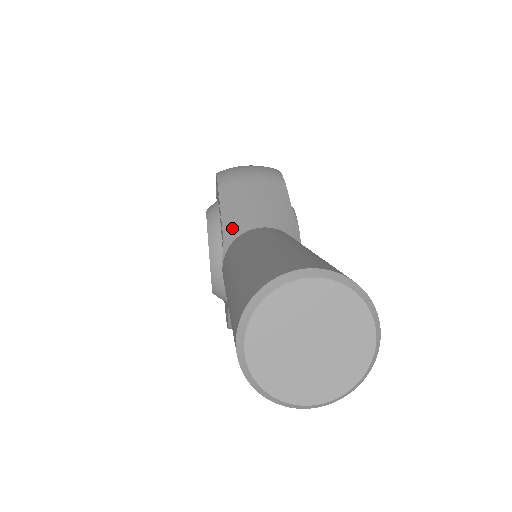
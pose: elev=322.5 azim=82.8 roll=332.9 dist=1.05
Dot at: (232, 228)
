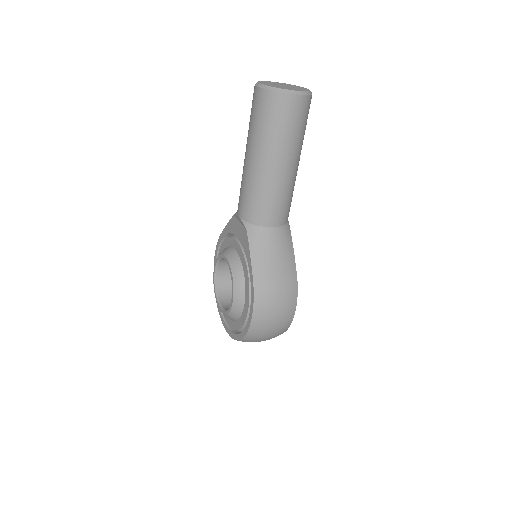
Dot at: occluded
